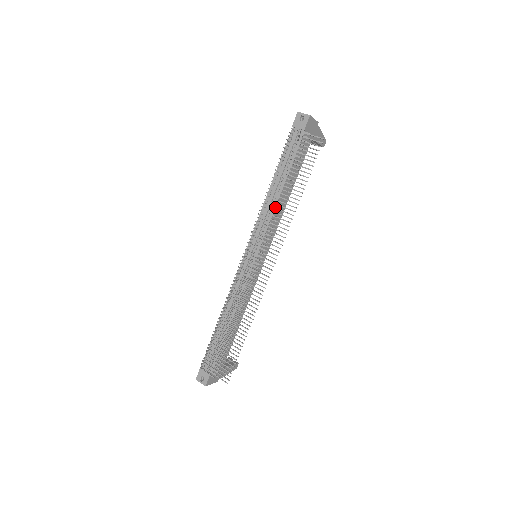
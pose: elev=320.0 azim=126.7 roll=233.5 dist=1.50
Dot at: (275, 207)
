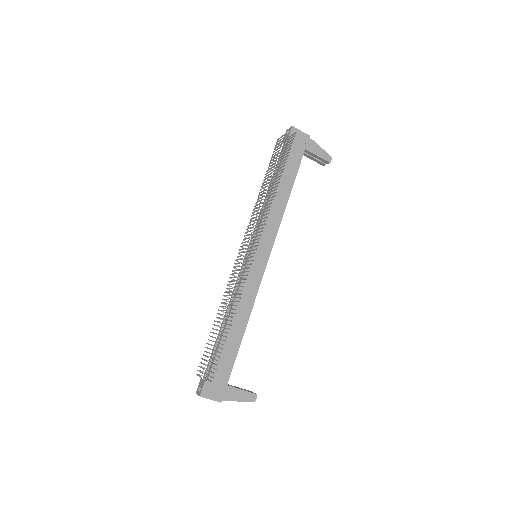
Dot at: occluded
